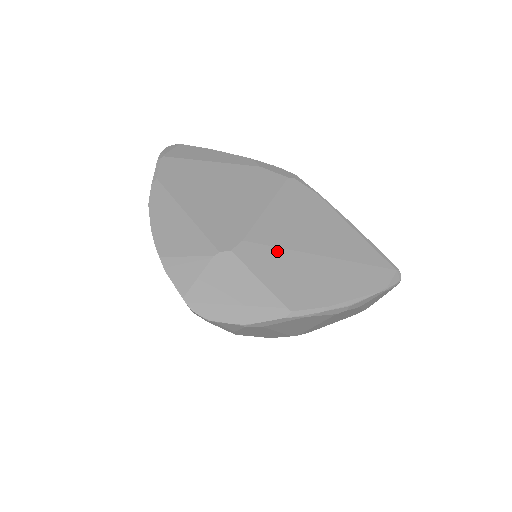
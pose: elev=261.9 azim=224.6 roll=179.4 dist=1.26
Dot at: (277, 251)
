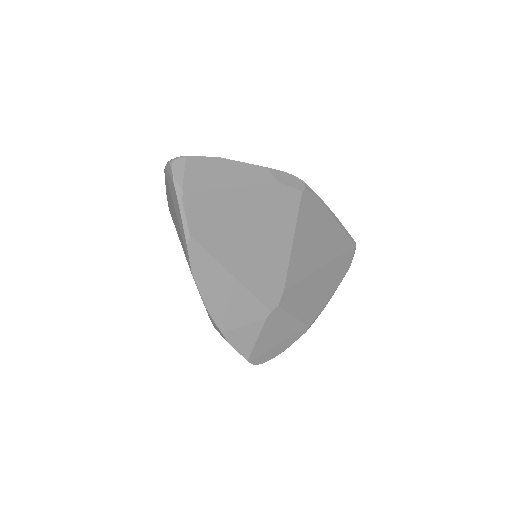
Dot at: (302, 283)
